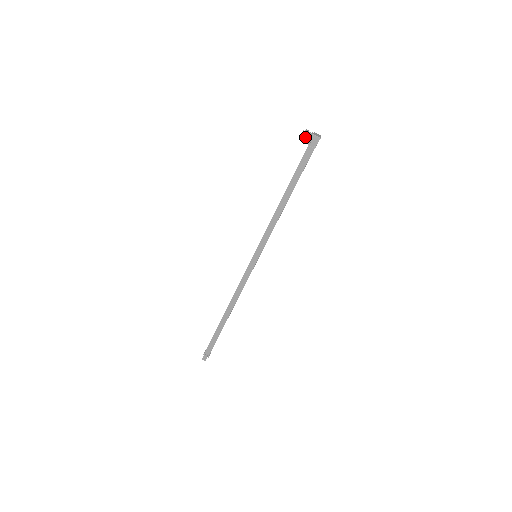
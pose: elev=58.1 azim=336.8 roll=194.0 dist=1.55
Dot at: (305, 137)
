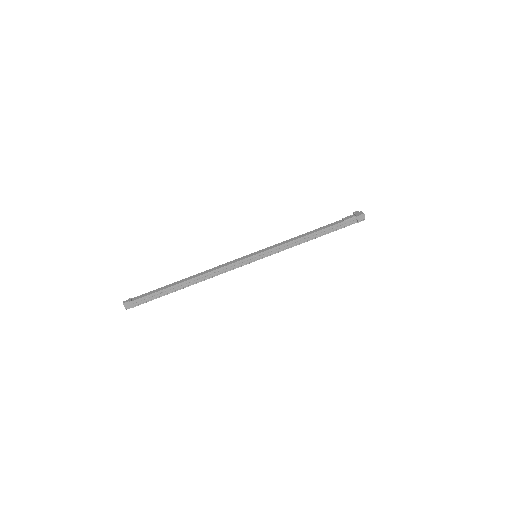
Dot at: occluded
